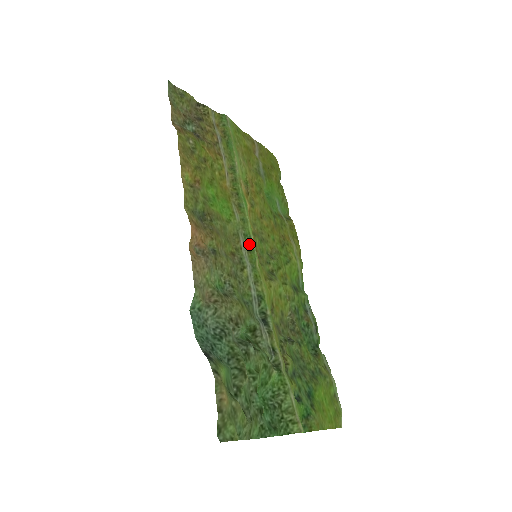
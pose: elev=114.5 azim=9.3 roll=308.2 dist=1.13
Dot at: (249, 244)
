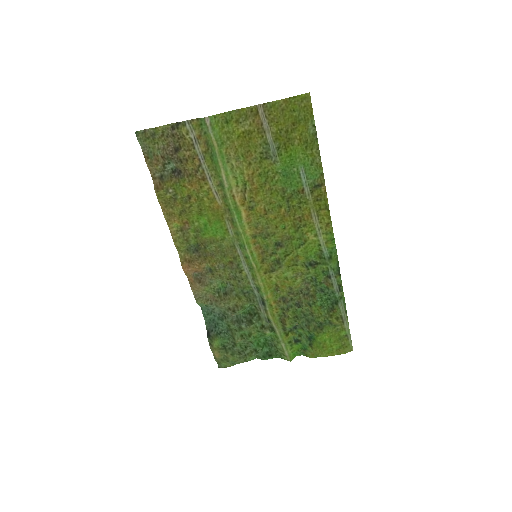
Dot at: (244, 252)
